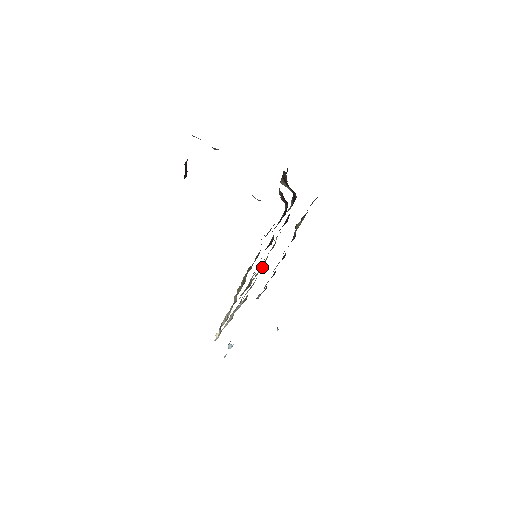
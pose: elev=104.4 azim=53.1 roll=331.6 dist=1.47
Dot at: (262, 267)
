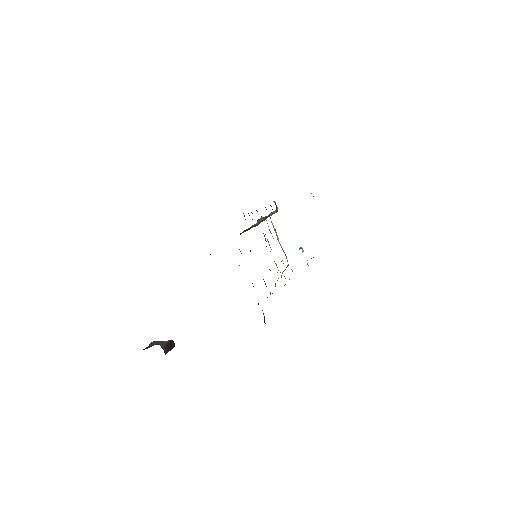
Dot at: occluded
